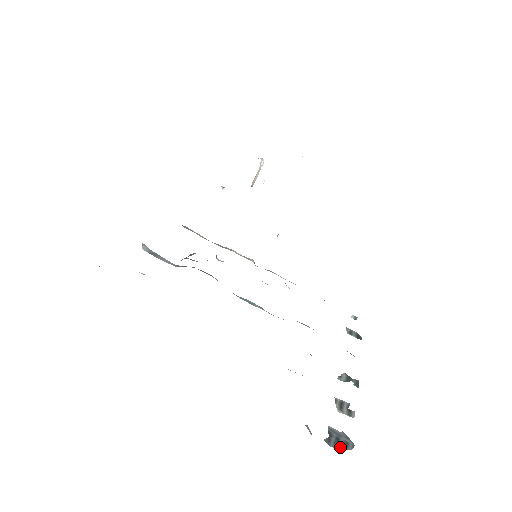
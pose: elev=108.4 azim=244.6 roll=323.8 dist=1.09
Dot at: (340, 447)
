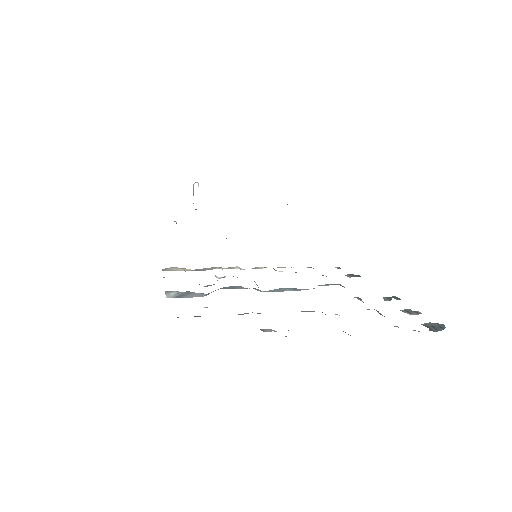
Dot at: (440, 329)
